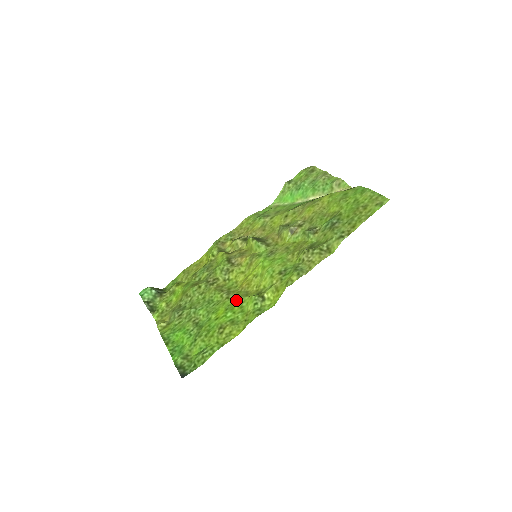
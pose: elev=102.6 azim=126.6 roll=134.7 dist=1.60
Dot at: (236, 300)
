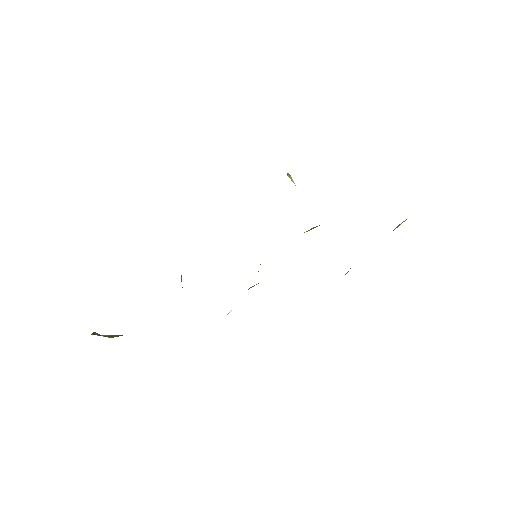
Dot at: occluded
